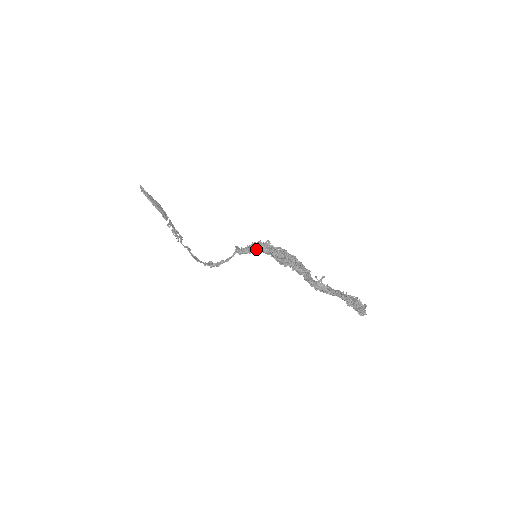
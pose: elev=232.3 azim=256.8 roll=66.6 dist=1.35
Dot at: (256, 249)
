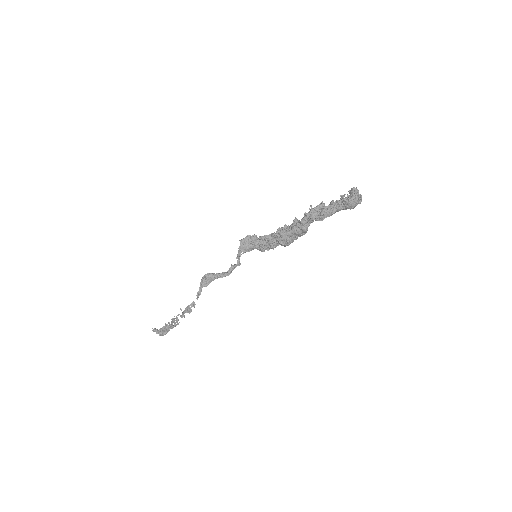
Dot at: (257, 238)
